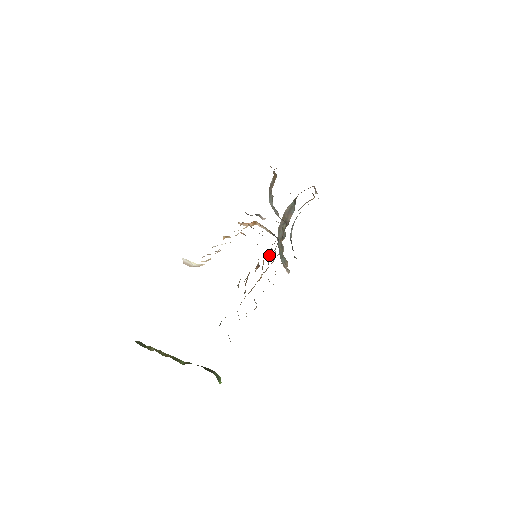
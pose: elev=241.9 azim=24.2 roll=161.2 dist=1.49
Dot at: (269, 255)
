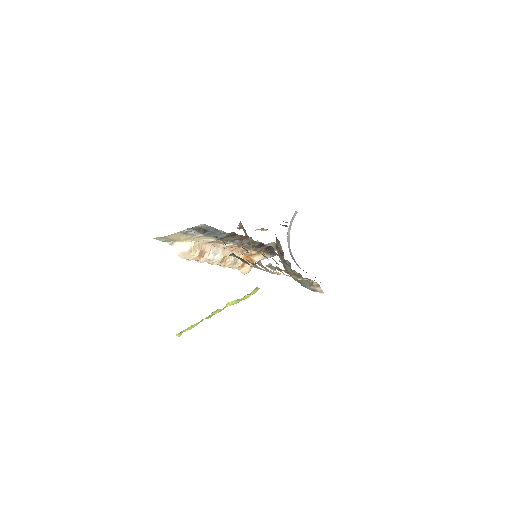
Dot at: occluded
